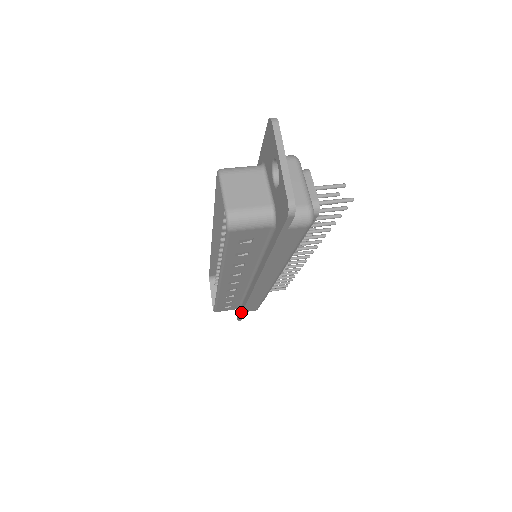
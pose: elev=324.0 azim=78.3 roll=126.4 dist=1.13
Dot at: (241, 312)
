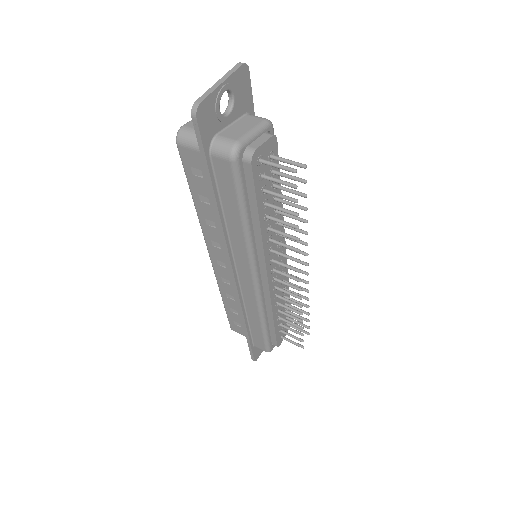
Dot at: (247, 337)
